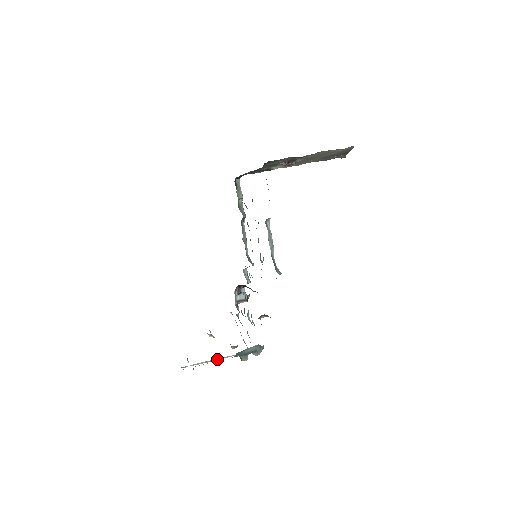
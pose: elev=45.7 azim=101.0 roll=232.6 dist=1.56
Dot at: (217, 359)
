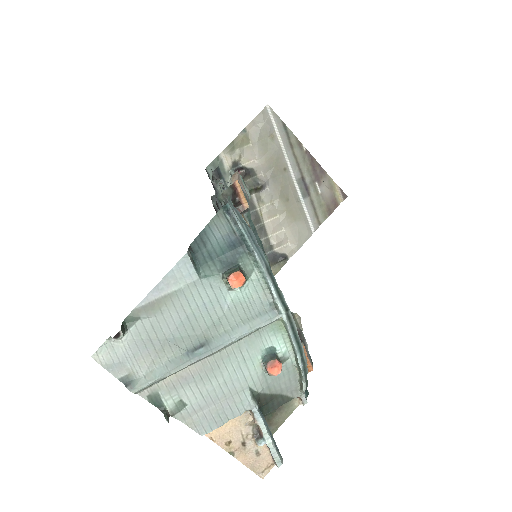
Dot at: (206, 347)
